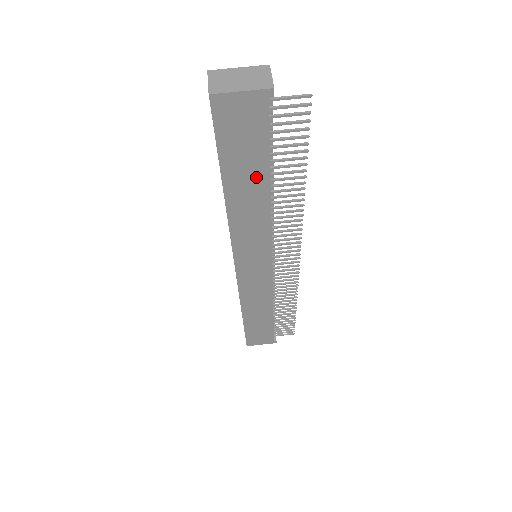
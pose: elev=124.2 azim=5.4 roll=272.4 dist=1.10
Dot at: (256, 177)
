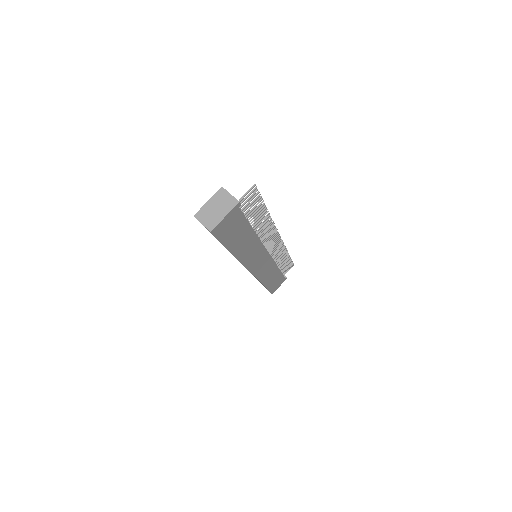
Dot at: (245, 234)
